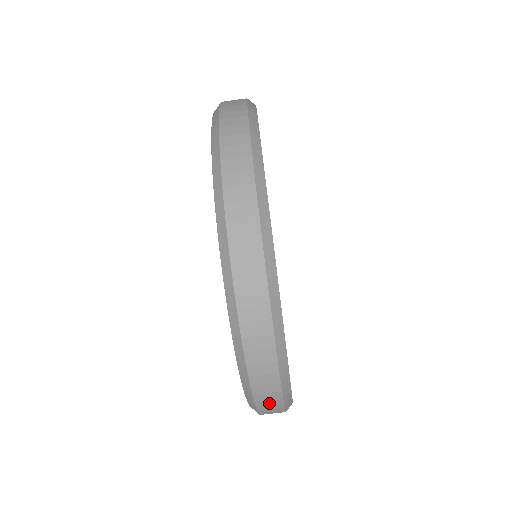
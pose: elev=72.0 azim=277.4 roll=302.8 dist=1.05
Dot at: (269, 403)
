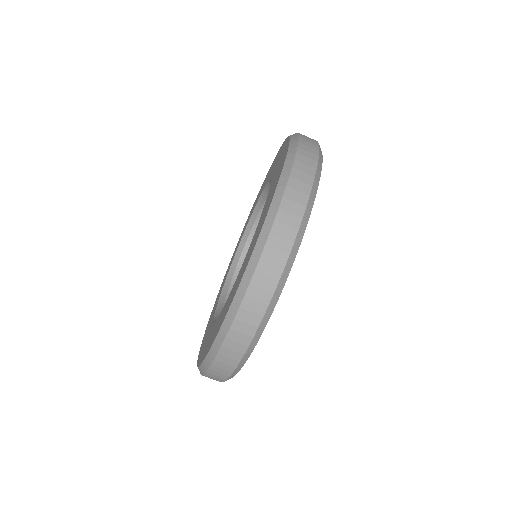
Dot at: (223, 367)
